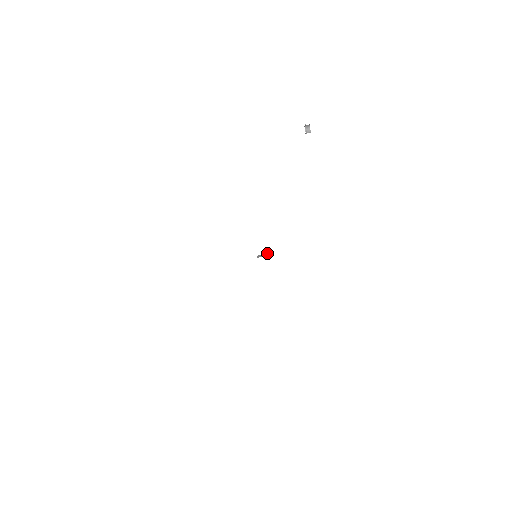
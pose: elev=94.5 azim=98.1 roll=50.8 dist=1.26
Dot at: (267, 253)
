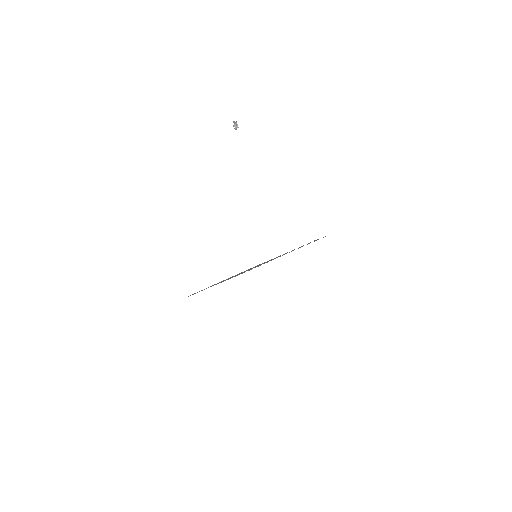
Dot at: occluded
